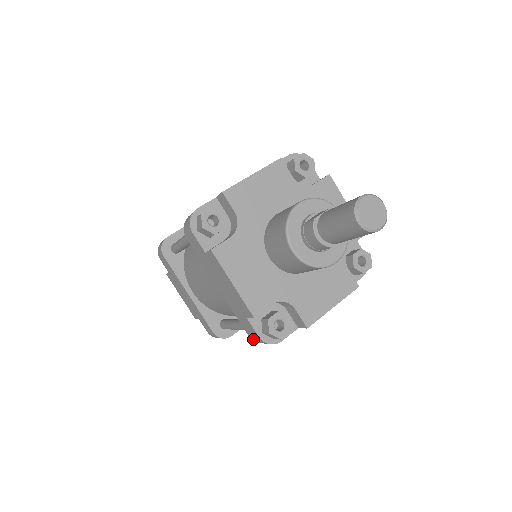
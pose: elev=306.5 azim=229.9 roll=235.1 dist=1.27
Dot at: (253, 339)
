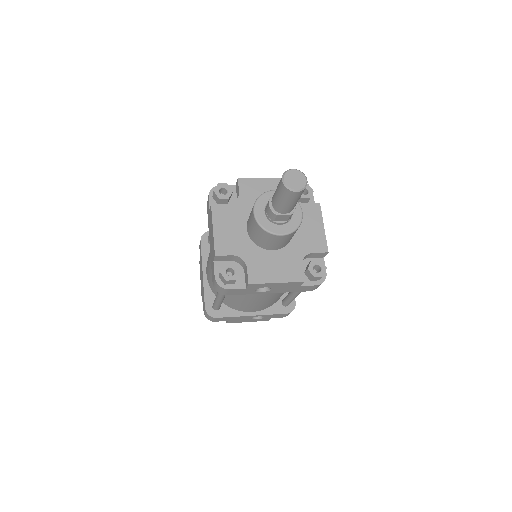
Dot at: (214, 285)
